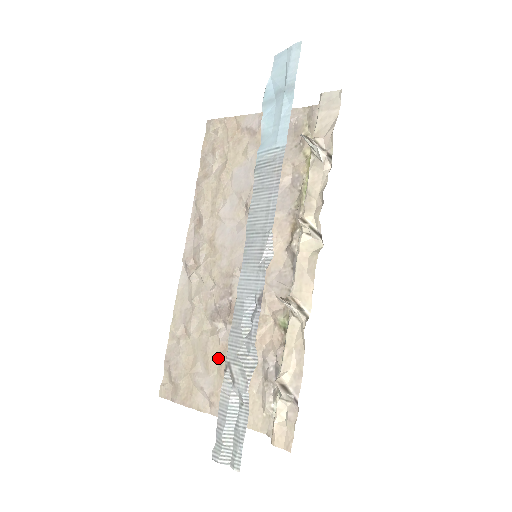
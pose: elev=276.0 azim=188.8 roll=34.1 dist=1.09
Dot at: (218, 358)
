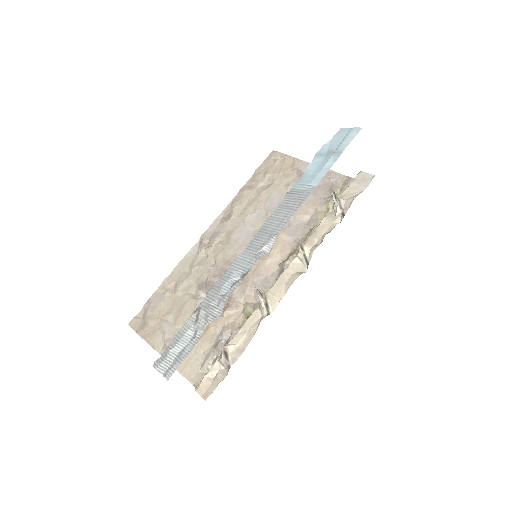
Dot at: (188, 317)
